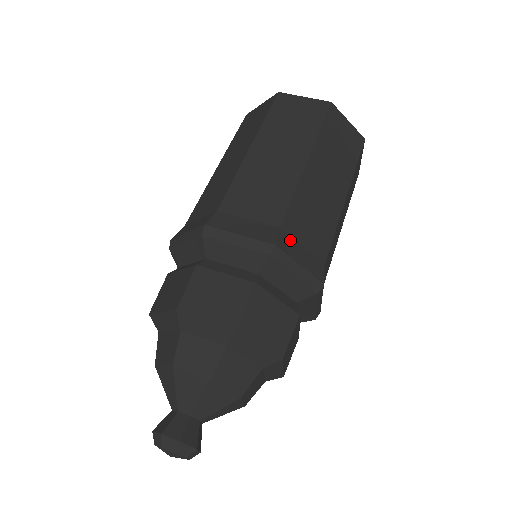
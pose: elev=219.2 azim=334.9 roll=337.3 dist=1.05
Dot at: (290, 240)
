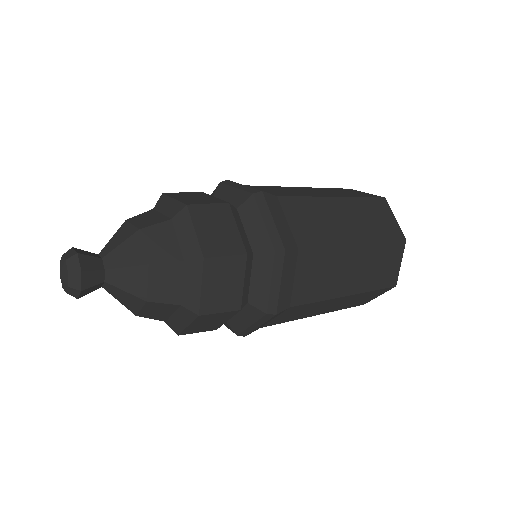
Dot at: (280, 314)
